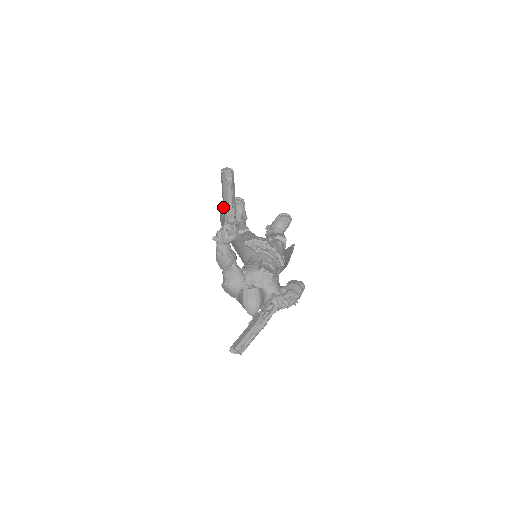
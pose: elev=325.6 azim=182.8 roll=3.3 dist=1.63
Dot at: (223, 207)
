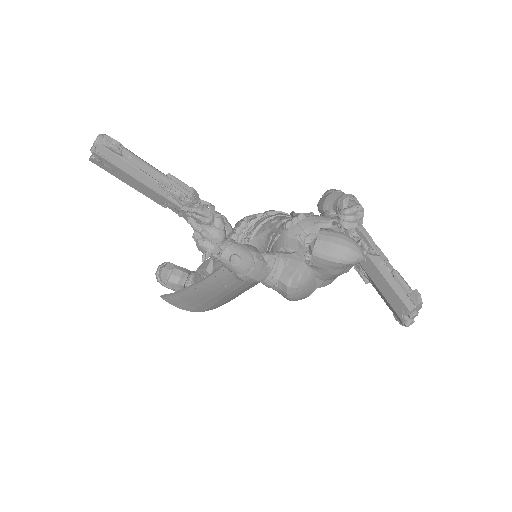
Dot at: (159, 202)
